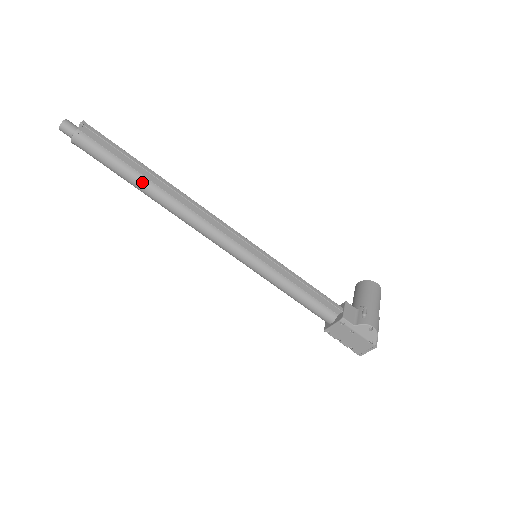
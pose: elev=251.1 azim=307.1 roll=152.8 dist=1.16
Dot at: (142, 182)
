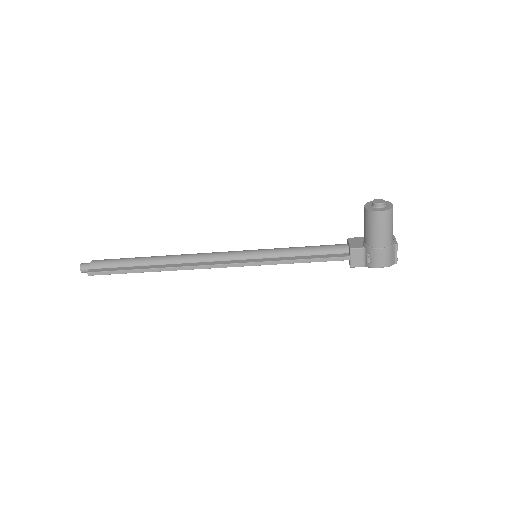
Dot at: occluded
